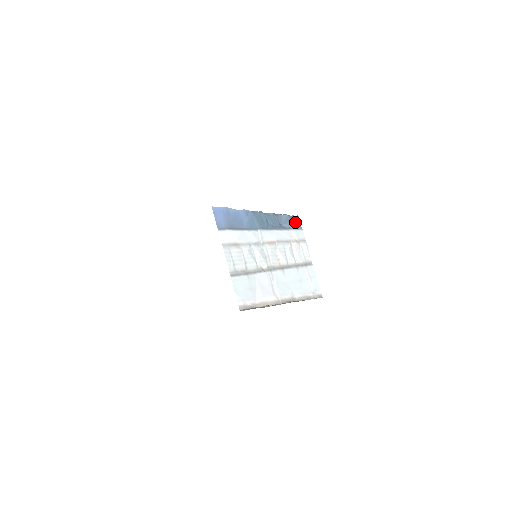
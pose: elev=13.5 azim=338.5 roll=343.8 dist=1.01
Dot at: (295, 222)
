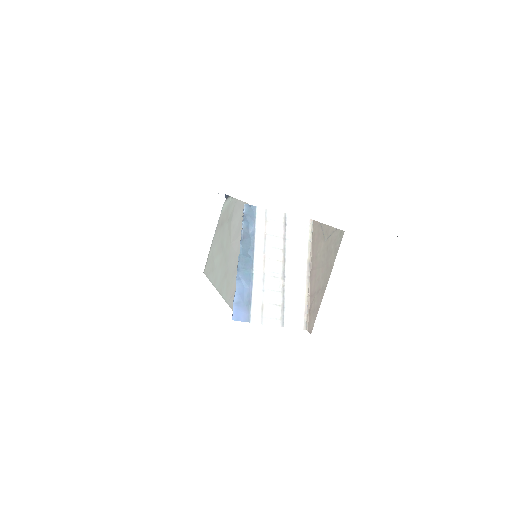
Dot at: (249, 213)
